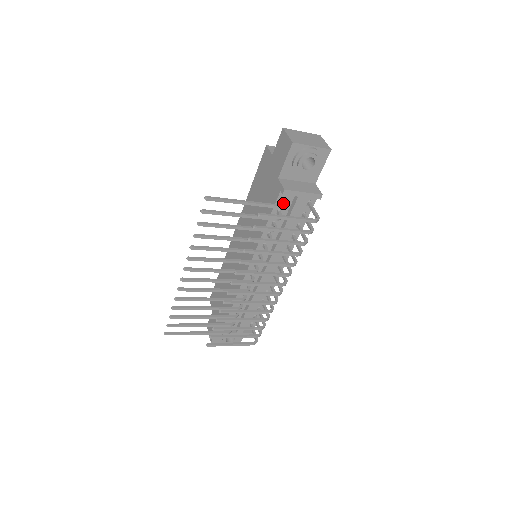
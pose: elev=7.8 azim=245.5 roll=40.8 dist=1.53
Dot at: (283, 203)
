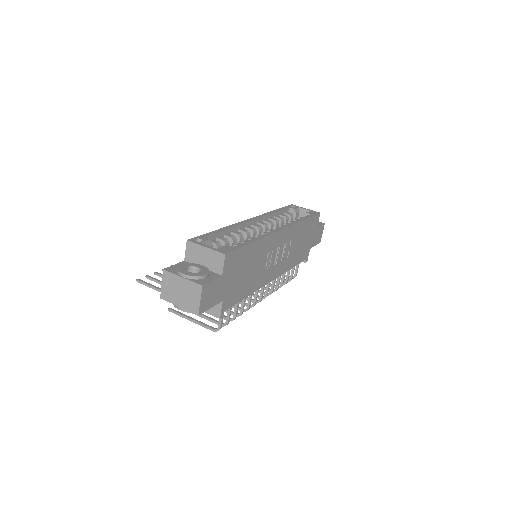
Dot at: occluded
